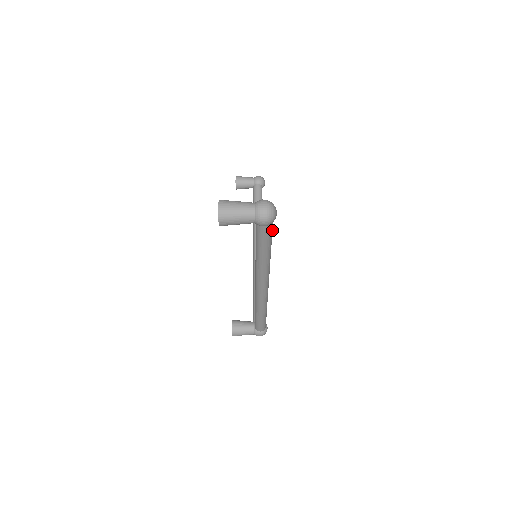
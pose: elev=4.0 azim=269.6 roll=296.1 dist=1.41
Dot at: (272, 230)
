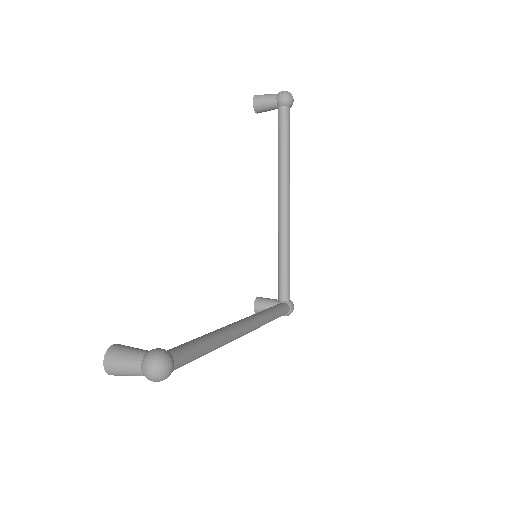
Dot at: (187, 358)
